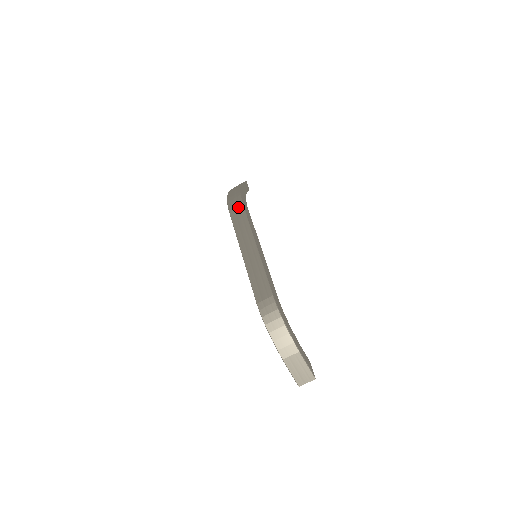
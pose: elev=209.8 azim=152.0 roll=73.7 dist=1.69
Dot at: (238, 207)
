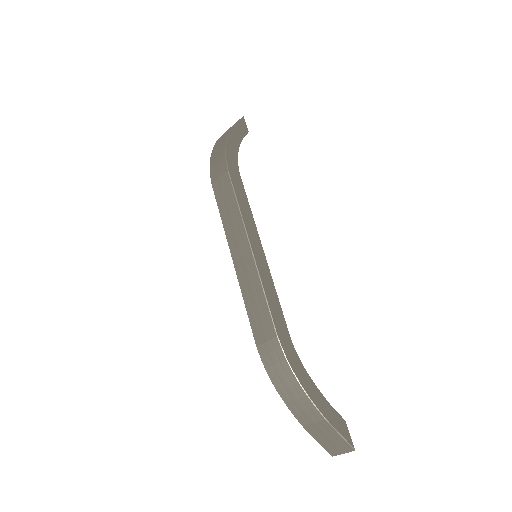
Dot at: (223, 178)
